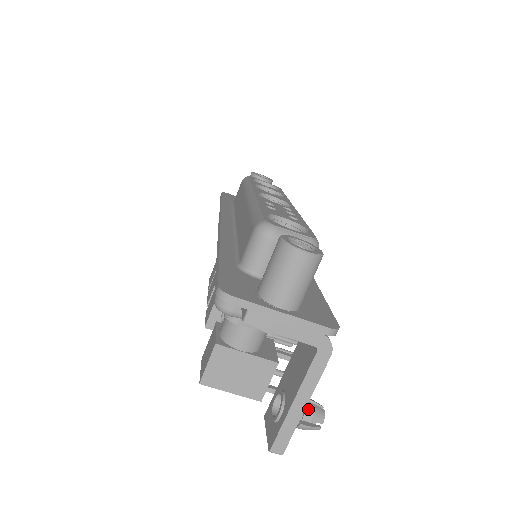
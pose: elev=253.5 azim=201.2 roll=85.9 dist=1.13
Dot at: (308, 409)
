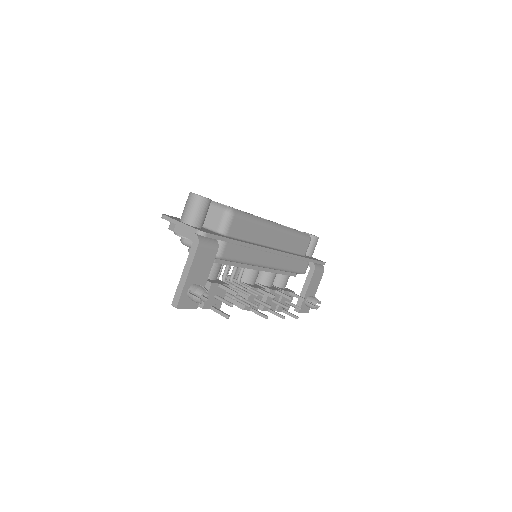
Dot at: (196, 286)
